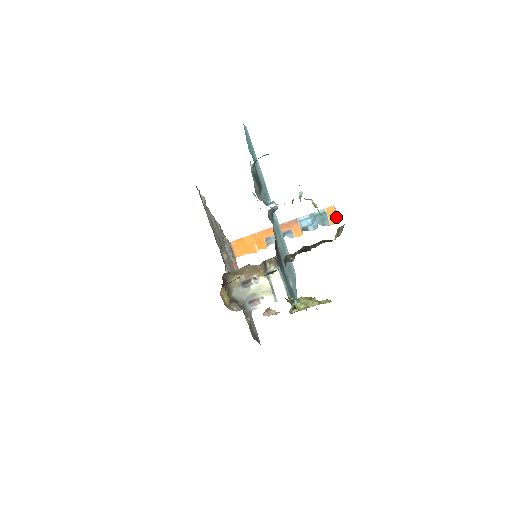
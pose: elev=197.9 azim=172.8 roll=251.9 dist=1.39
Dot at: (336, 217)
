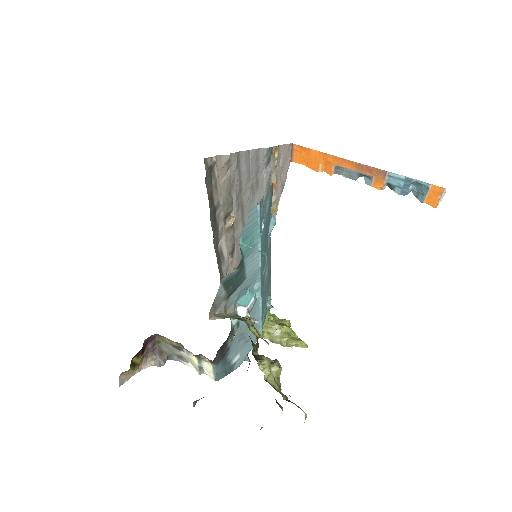
Dot at: (437, 200)
